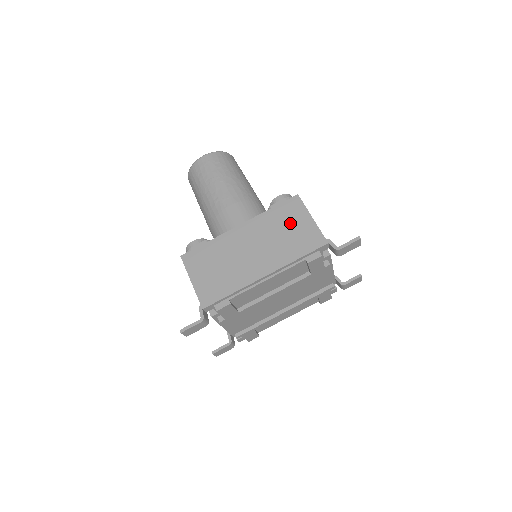
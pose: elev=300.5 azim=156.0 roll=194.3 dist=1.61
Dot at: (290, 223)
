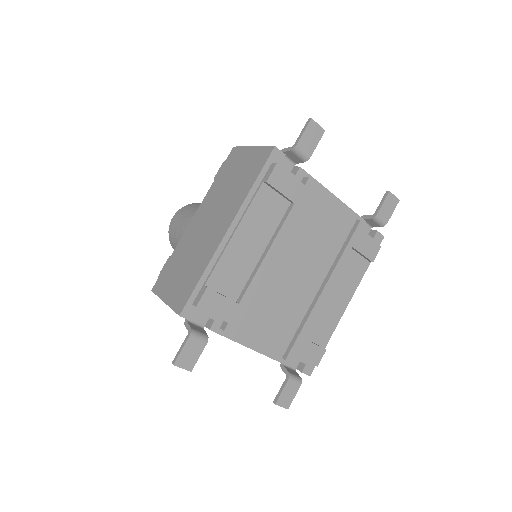
Dot at: (234, 170)
